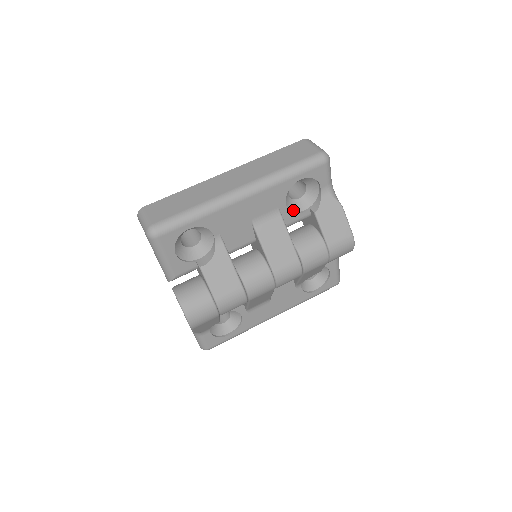
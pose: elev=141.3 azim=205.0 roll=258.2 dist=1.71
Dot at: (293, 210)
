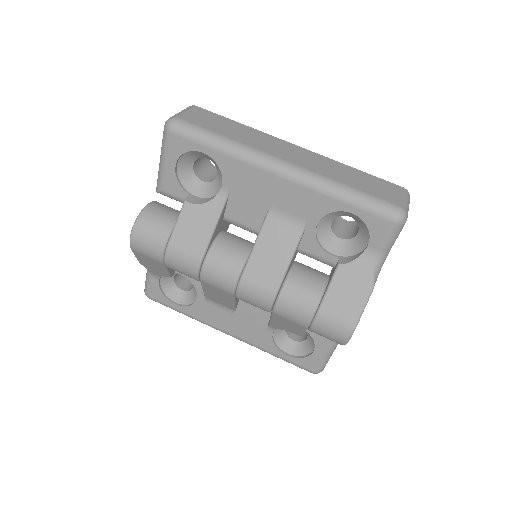
Dot at: (322, 242)
